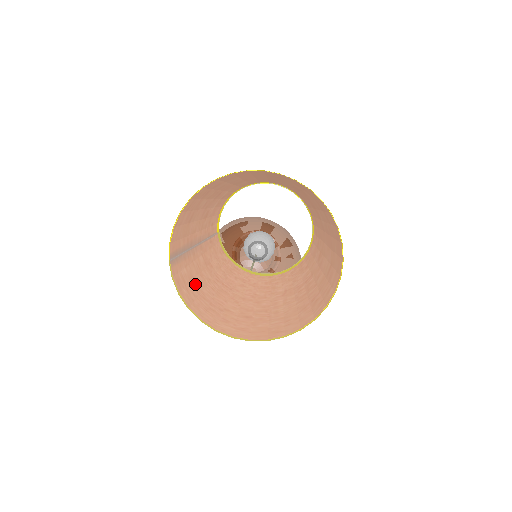
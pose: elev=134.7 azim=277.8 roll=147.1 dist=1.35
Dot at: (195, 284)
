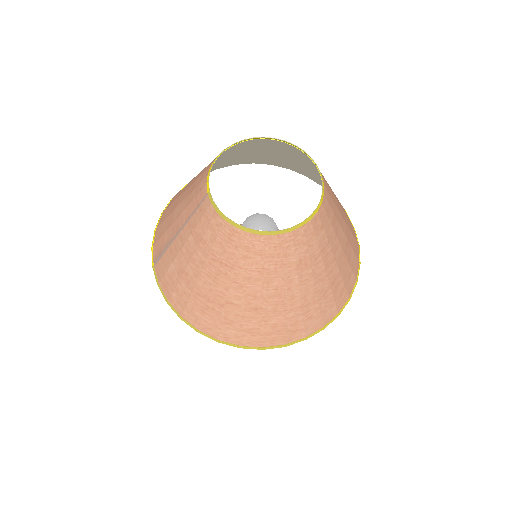
Dot at: (186, 278)
